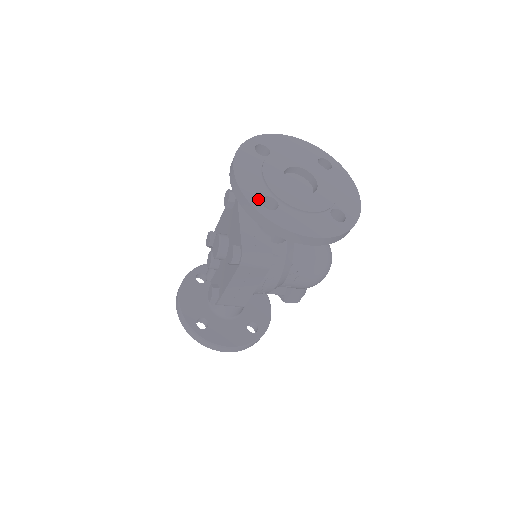
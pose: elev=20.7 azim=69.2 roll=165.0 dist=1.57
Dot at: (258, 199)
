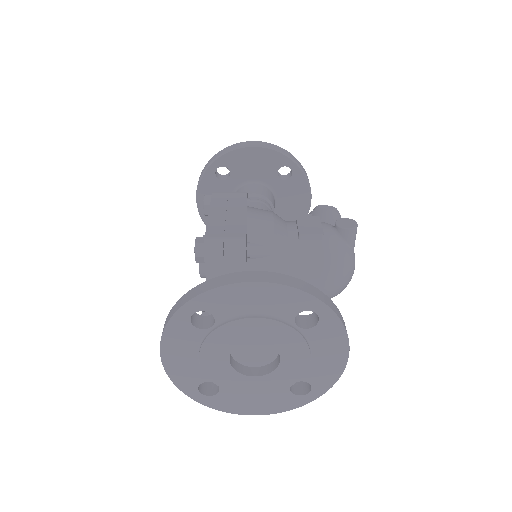
Dot at: (193, 387)
